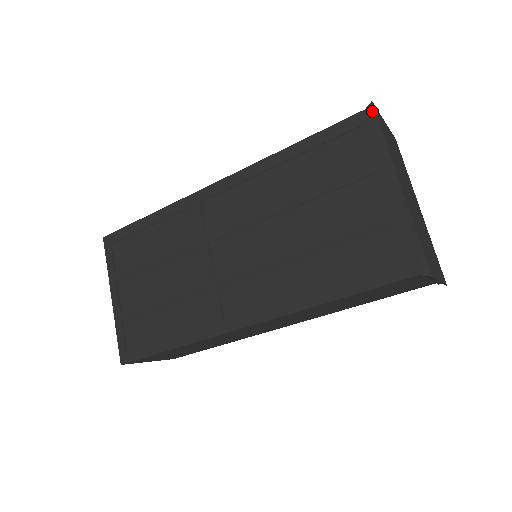
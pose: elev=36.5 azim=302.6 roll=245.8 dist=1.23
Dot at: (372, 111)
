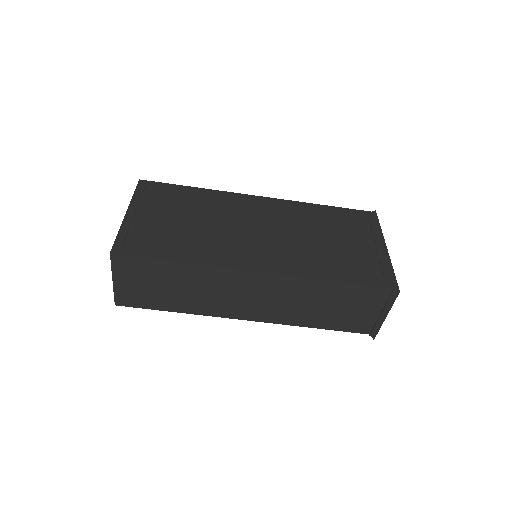
Dot at: (375, 214)
